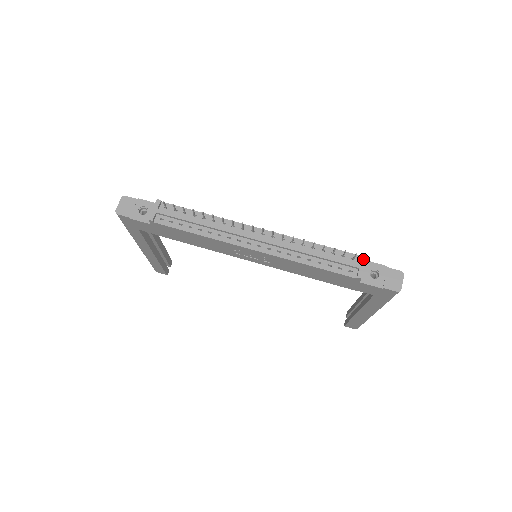
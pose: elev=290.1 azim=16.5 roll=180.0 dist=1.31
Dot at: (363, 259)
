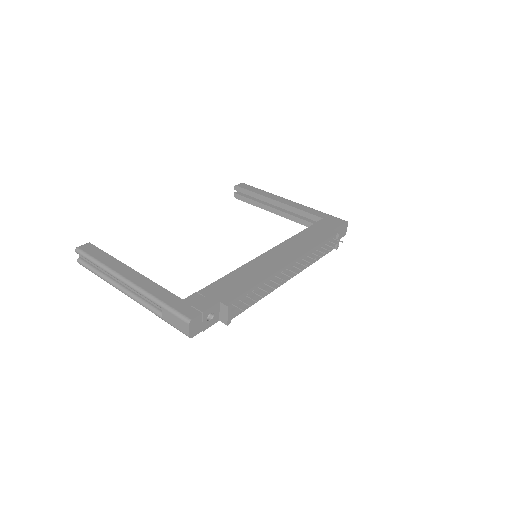
Dot at: (339, 236)
